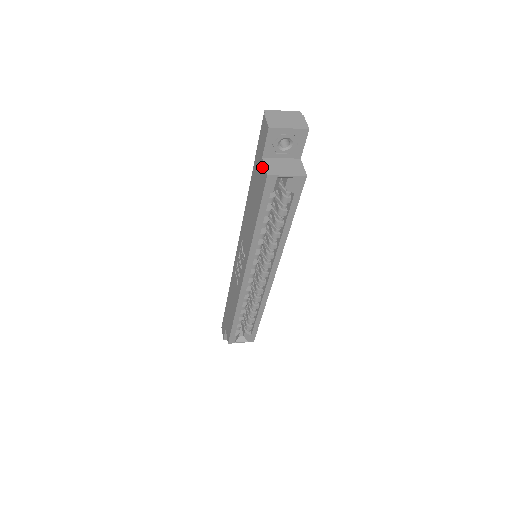
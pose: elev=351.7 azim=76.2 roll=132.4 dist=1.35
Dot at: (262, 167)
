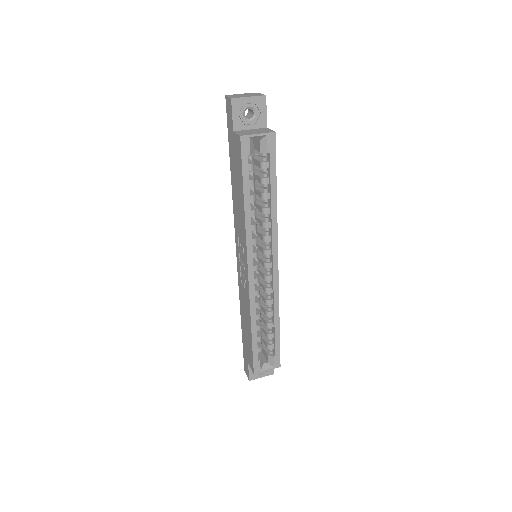
Dot at: (235, 138)
